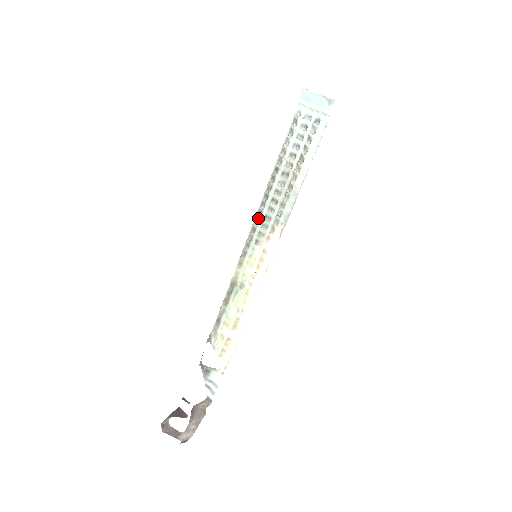
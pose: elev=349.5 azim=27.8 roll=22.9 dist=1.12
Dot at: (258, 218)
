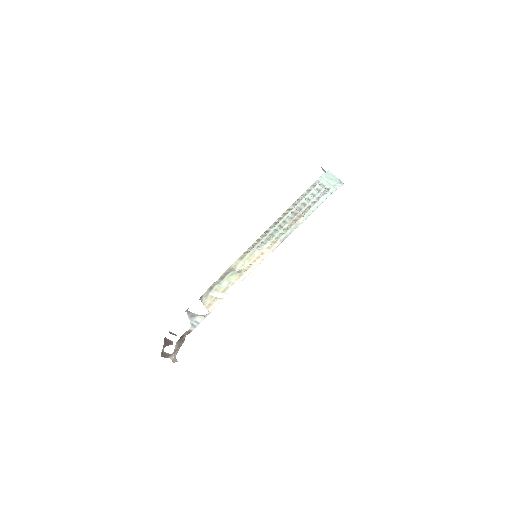
Dot at: (265, 235)
